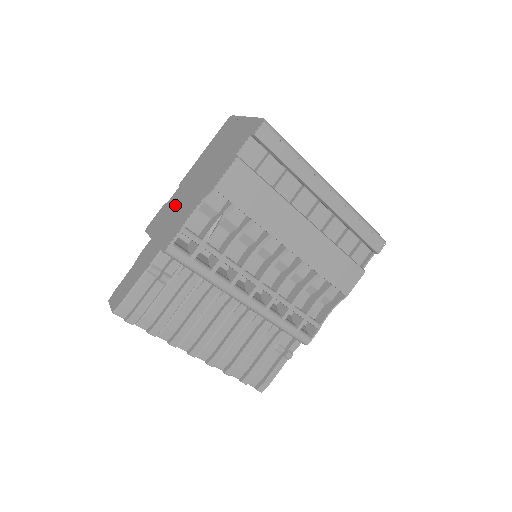
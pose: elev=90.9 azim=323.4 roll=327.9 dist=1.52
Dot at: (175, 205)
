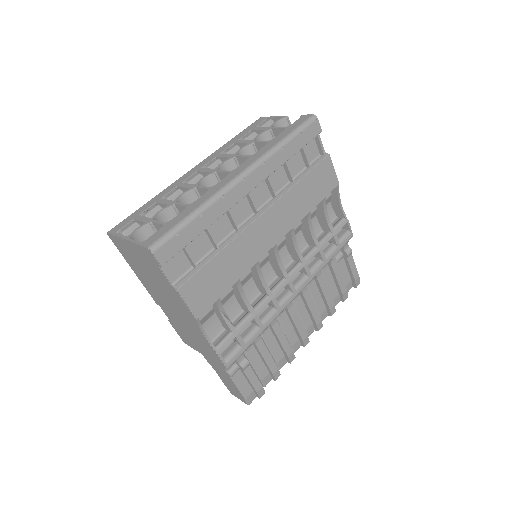
Dot at: (181, 327)
